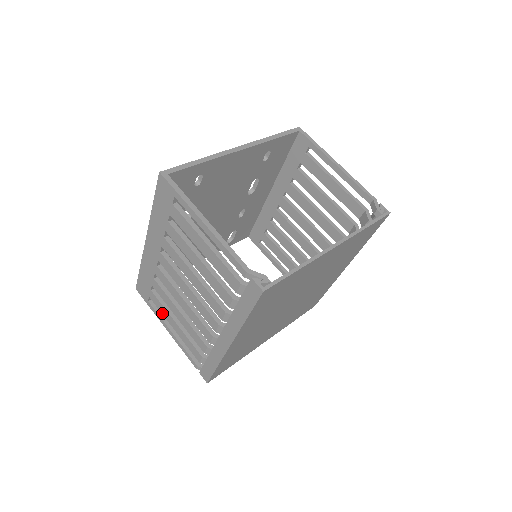
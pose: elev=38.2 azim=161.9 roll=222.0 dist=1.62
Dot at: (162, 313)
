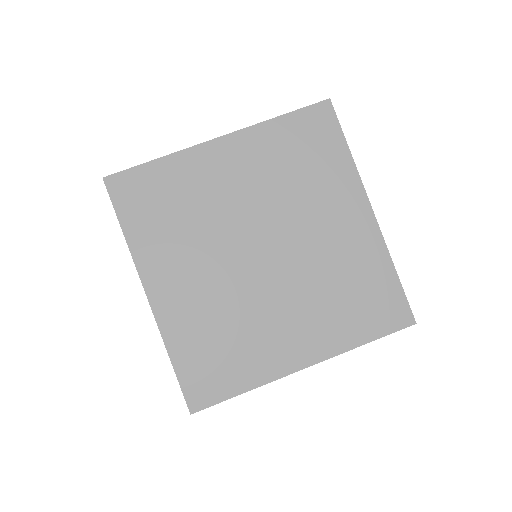
Dot at: occluded
